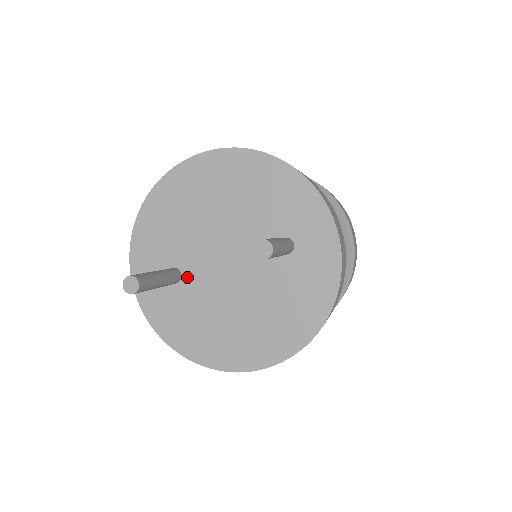
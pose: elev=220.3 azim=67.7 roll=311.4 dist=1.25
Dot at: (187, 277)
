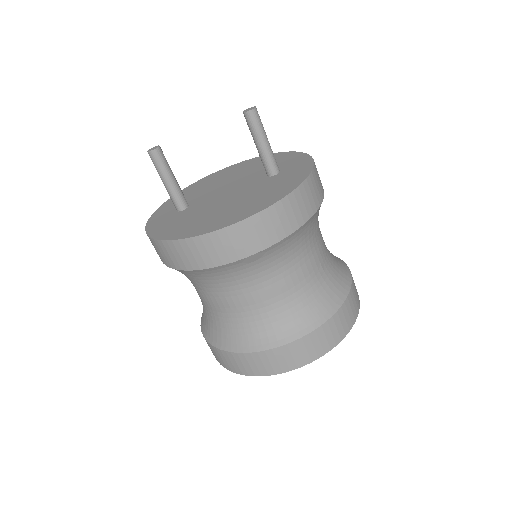
Dot at: (192, 206)
